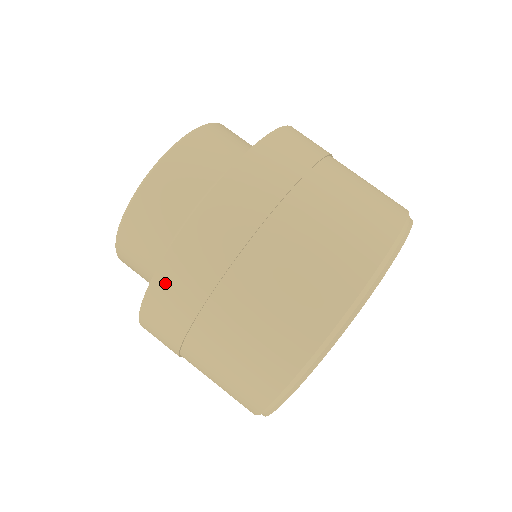
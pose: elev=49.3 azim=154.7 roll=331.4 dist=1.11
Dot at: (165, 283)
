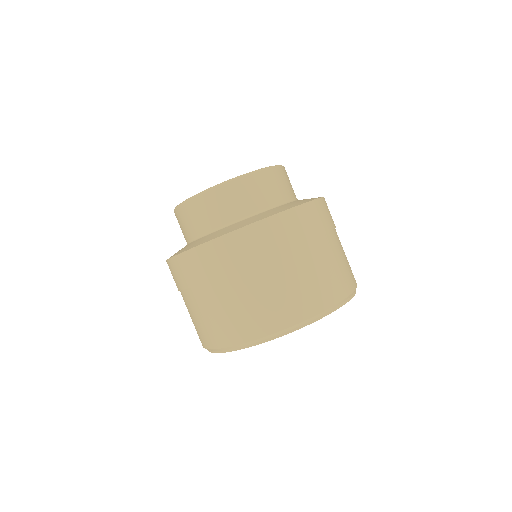
Dot at: (267, 227)
